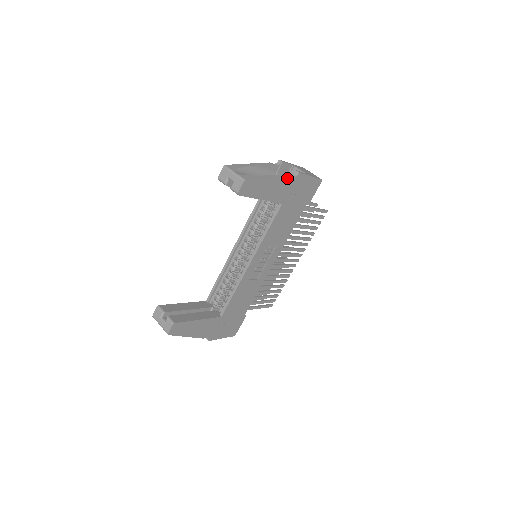
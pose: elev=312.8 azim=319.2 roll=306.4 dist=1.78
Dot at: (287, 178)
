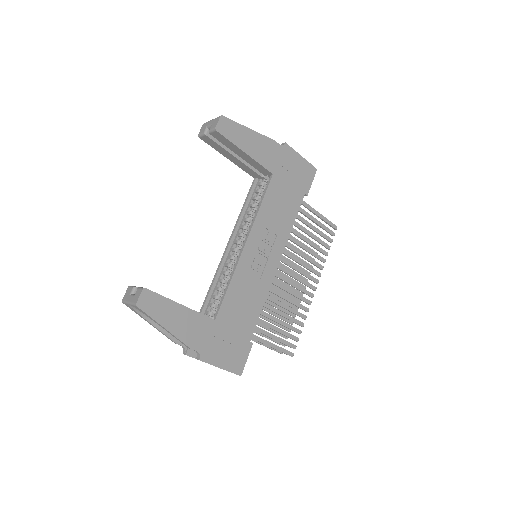
Dot at: (272, 142)
